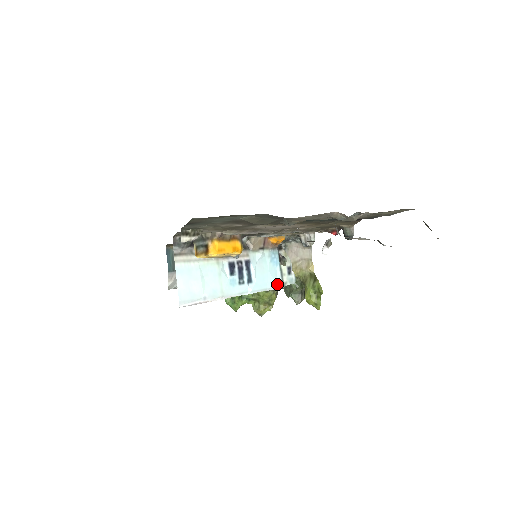
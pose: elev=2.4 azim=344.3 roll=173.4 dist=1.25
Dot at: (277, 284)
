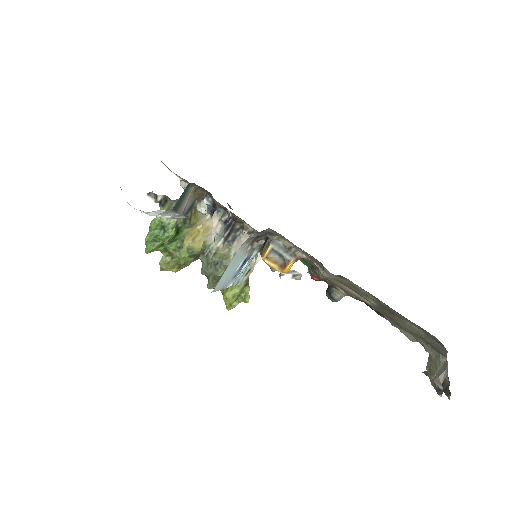
Dot at: (237, 282)
